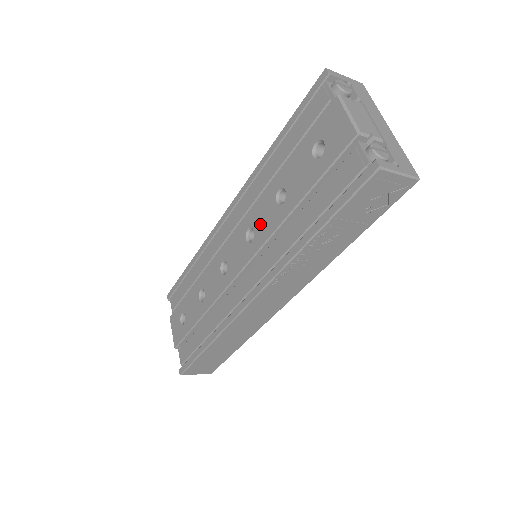
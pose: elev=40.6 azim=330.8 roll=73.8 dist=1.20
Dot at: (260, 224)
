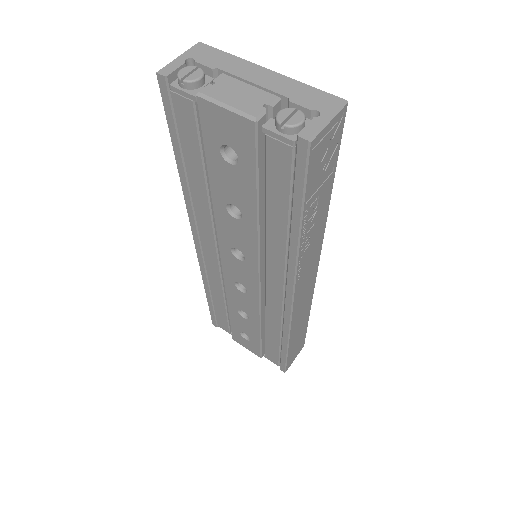
Dot at: (238, 242)
